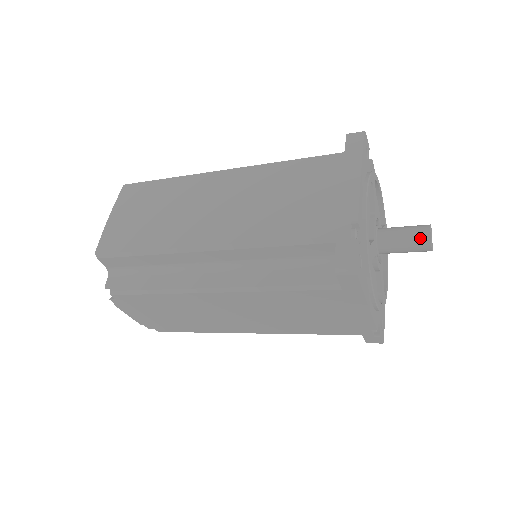
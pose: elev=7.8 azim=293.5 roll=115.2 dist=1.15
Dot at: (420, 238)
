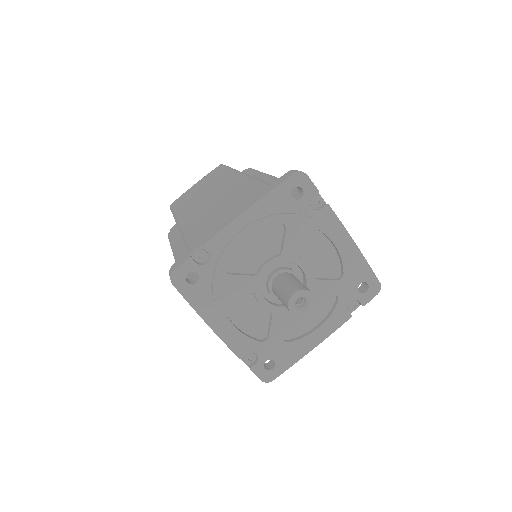
Dot at: (285, 296)
